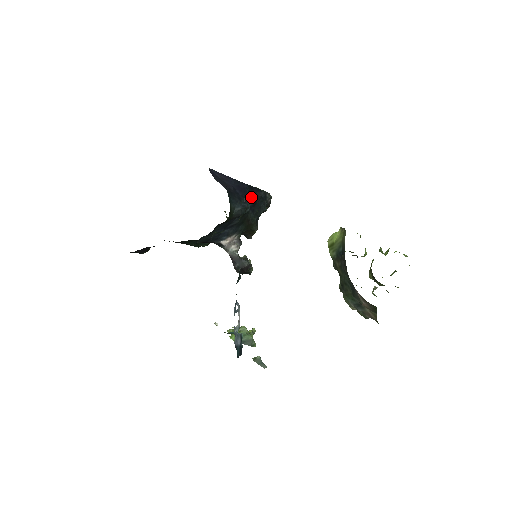
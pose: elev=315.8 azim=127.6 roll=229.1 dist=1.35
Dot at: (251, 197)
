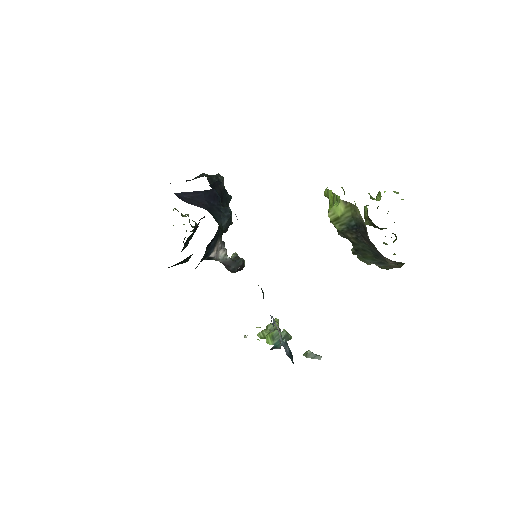
Dot at: occluded
